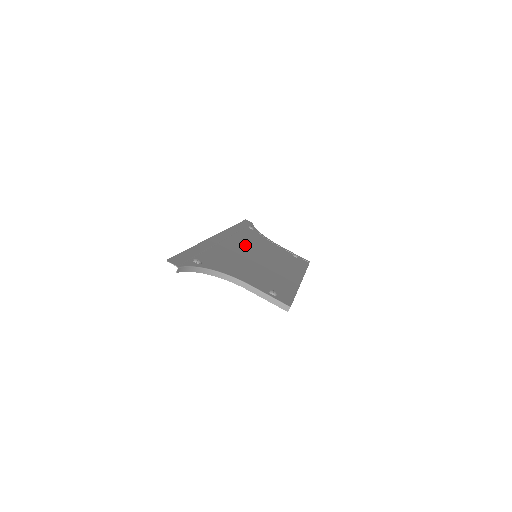
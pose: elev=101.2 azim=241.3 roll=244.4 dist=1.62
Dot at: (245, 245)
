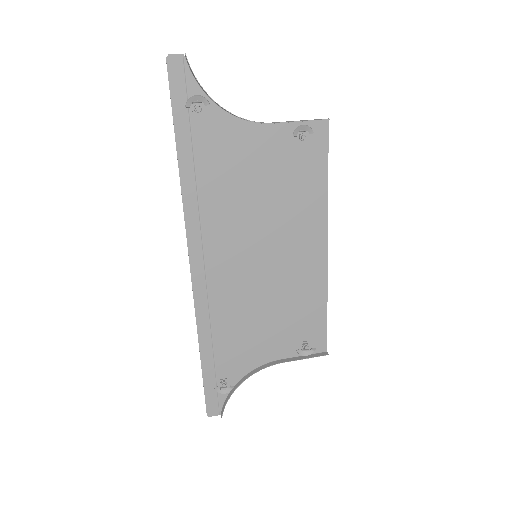
Dot at: (233, 279)
